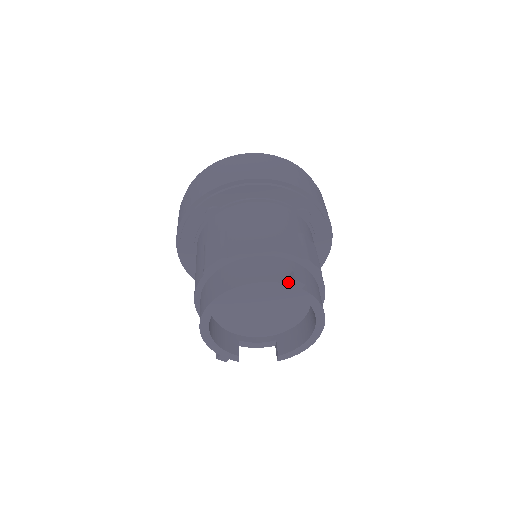
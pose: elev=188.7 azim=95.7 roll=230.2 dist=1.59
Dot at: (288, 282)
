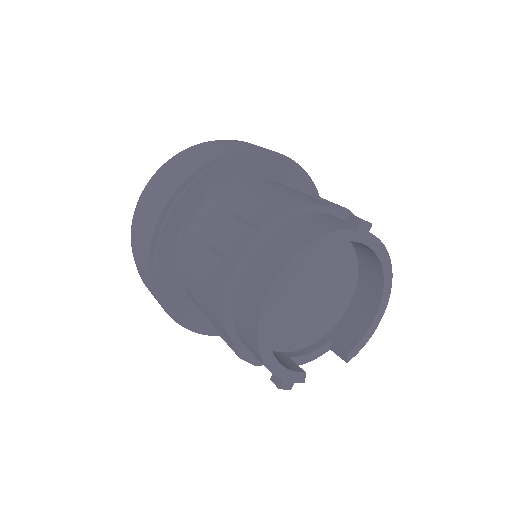
Dot at: (353, 227)
